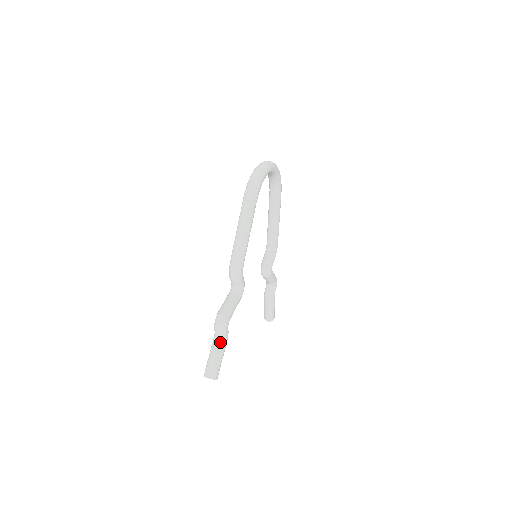
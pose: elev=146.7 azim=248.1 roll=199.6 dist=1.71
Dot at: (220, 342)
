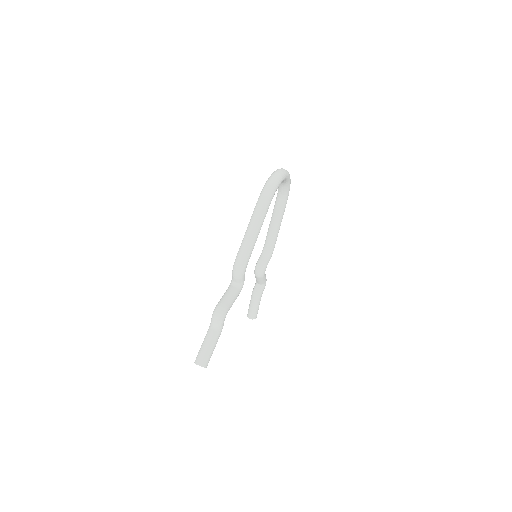
Dot at: (215, 333)
